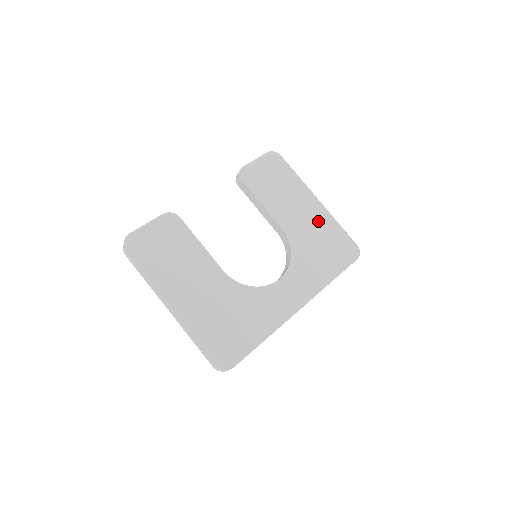
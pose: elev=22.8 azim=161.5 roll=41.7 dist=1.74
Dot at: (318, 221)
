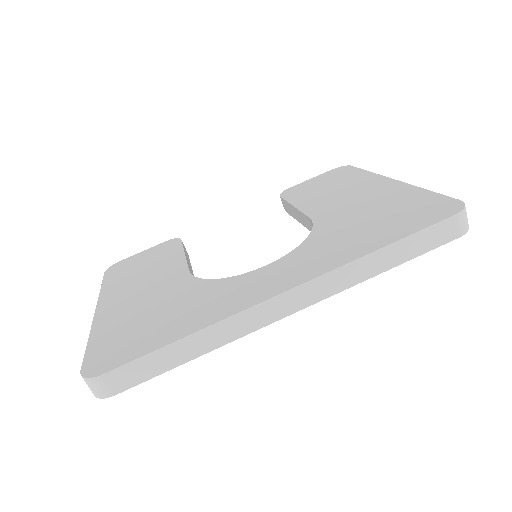
Dot at: (381, 197)
